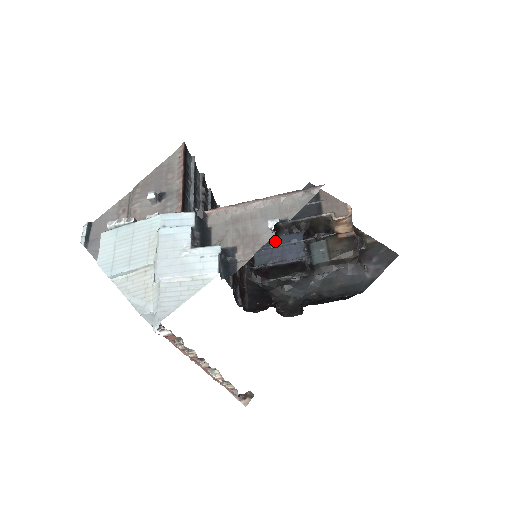
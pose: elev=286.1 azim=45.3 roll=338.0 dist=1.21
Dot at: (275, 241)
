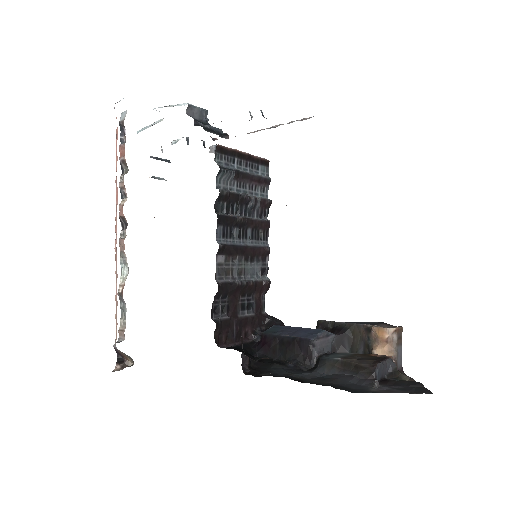
Dot at: occluded
